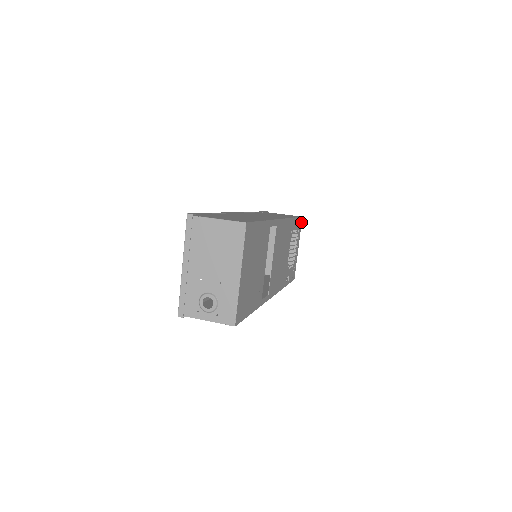
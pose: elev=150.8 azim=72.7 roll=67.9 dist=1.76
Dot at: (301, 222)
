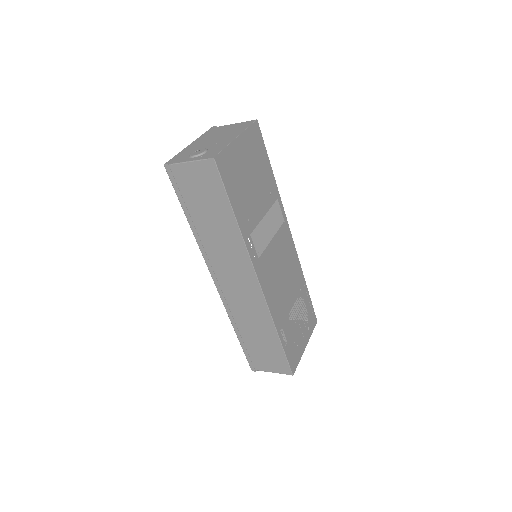
Dot at: (315, 324)
